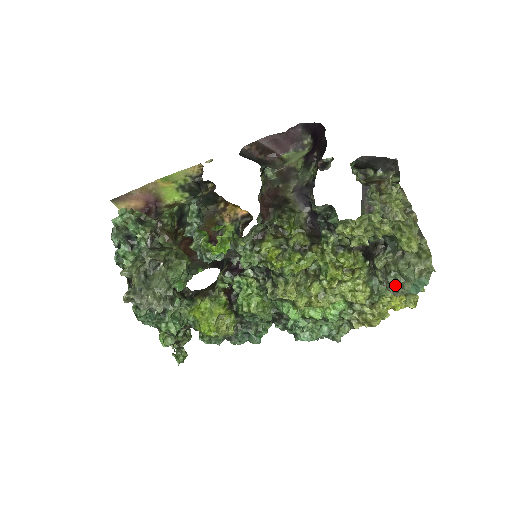
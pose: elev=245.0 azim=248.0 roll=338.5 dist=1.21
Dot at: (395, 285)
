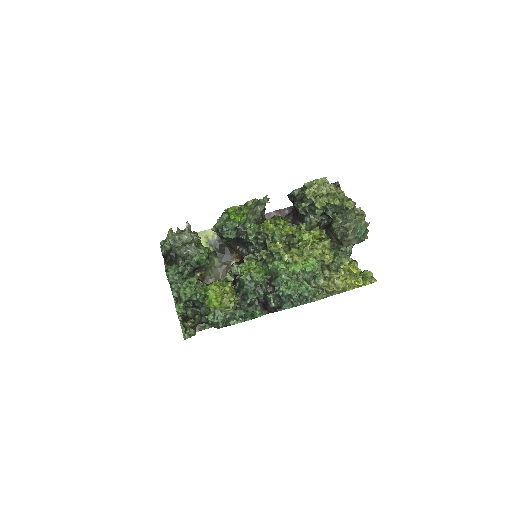
Dot at: (346, 233)
